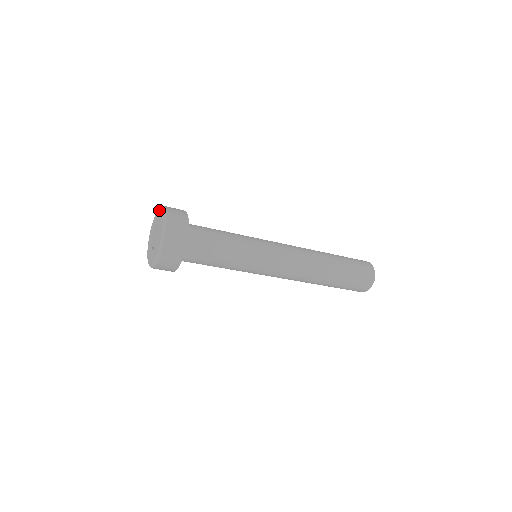
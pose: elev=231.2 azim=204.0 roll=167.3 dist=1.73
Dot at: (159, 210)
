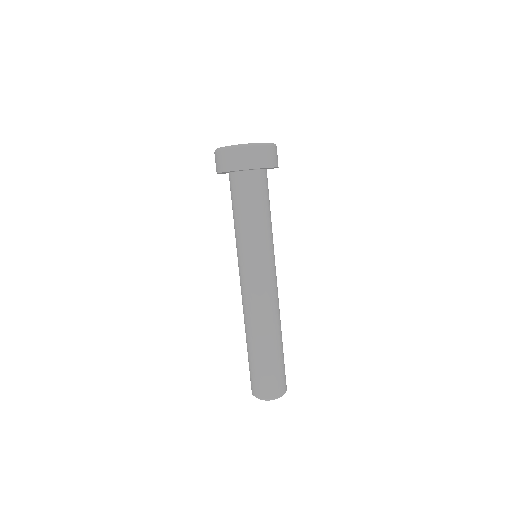
Dot at: occluded
